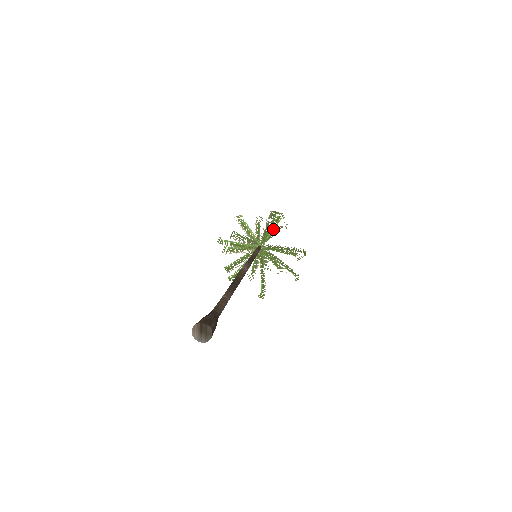
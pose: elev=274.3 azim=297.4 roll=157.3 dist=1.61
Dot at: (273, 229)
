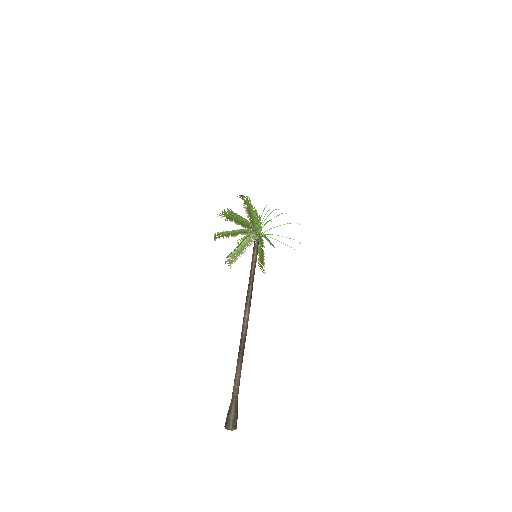
Dot at: occluded
